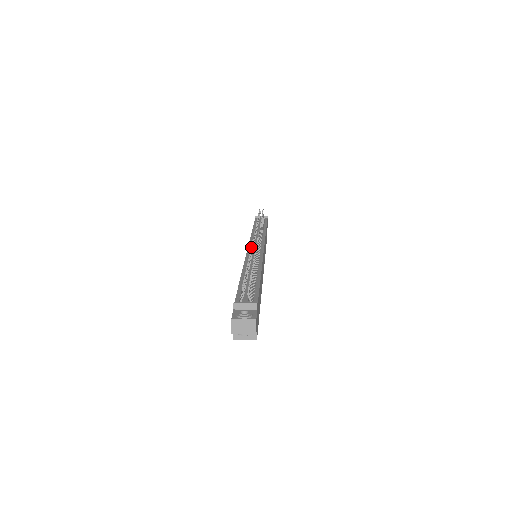
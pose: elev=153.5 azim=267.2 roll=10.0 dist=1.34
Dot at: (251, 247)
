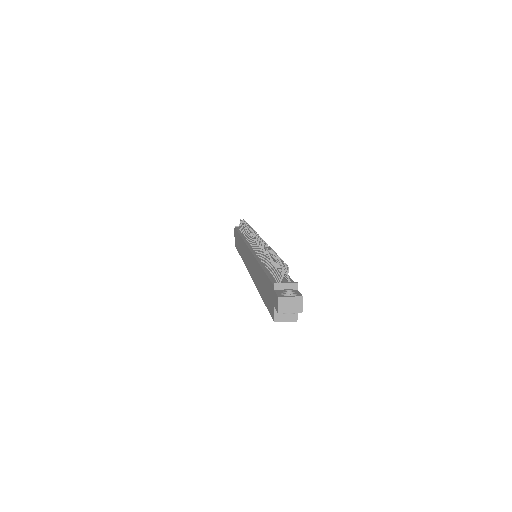
Dot at: (260, 242)
